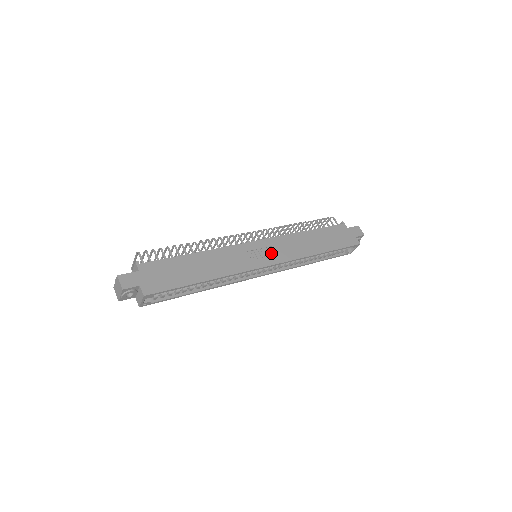
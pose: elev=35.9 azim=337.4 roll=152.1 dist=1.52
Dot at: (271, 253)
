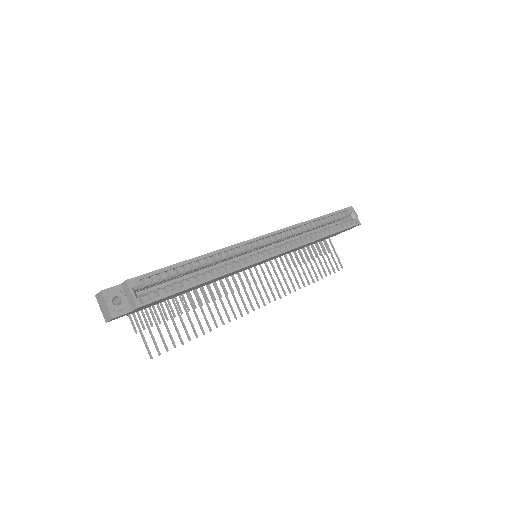
Dot at: occluded
